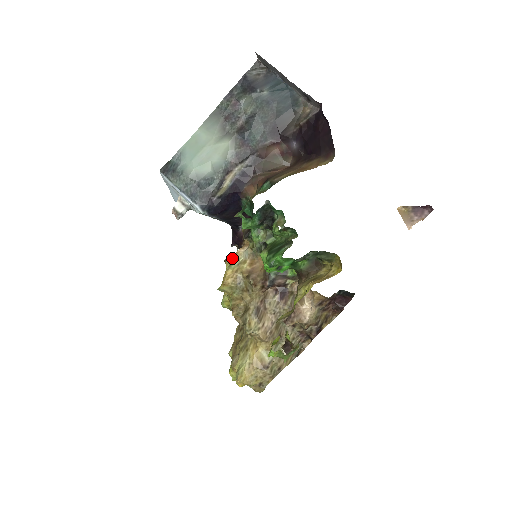
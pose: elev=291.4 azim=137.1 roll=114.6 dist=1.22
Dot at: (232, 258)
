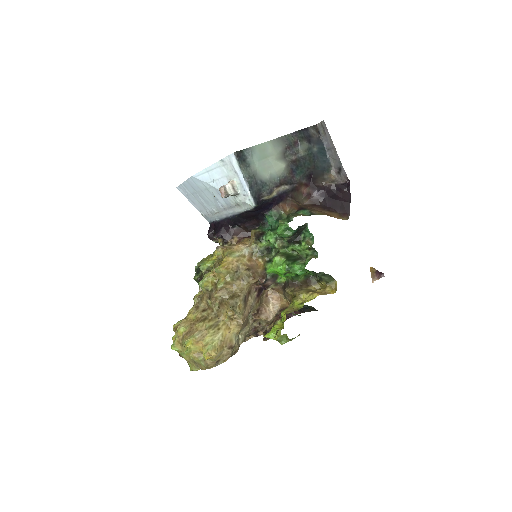
Dot at: (231, 249)
